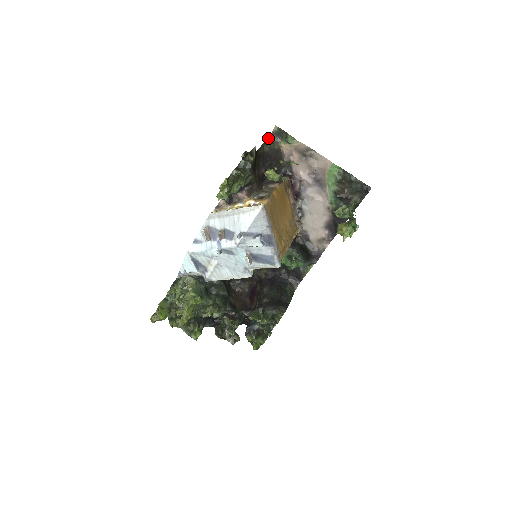
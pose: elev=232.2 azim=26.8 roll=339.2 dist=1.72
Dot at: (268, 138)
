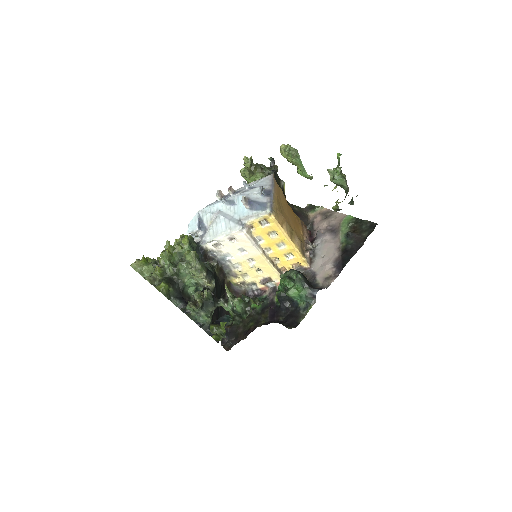
Dot at: (300, 207)
